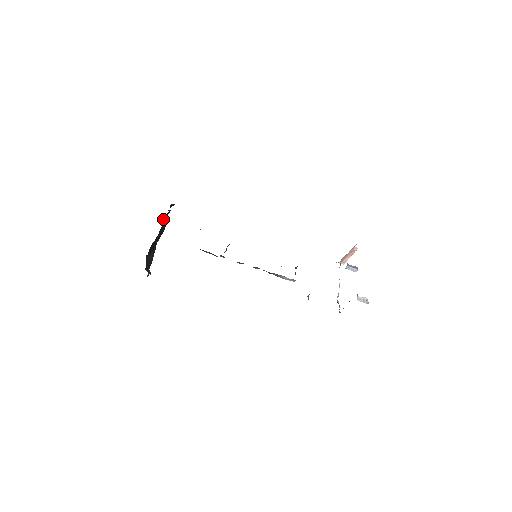
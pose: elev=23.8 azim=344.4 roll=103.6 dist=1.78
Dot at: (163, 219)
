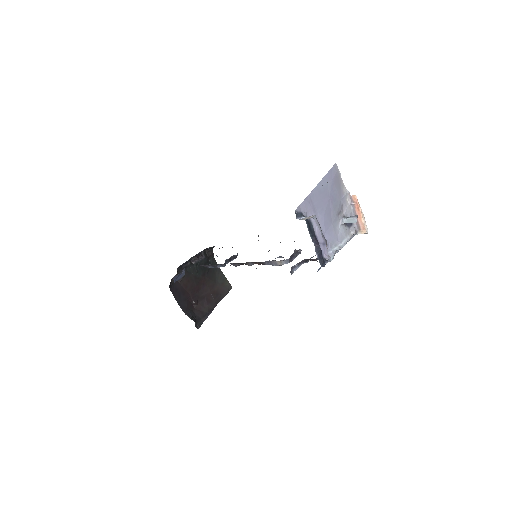
Dot at: (192, 260)
